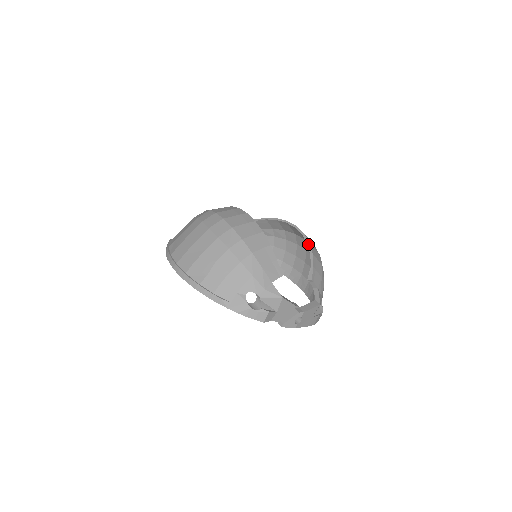
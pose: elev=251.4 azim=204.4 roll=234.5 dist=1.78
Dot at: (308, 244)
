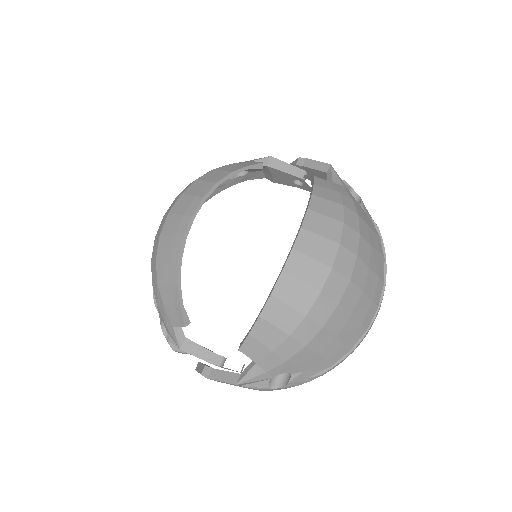
Dot at: occluded
